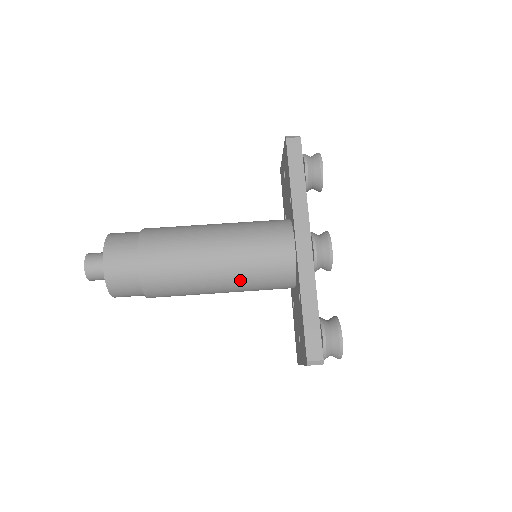
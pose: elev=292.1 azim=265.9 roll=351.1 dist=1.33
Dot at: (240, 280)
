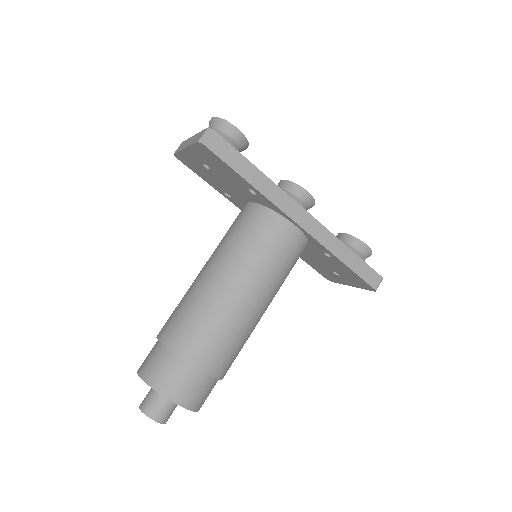
Dot at: (277, 290)
